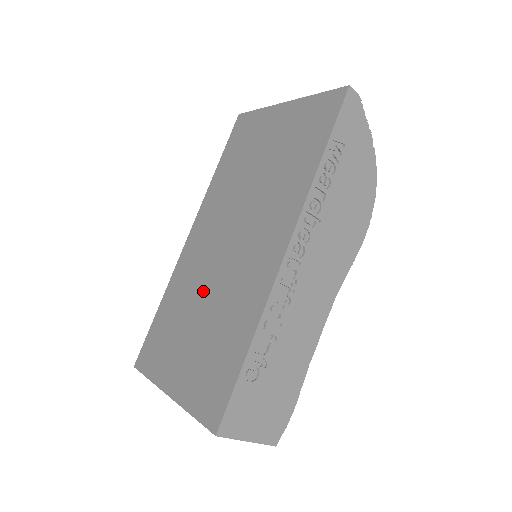
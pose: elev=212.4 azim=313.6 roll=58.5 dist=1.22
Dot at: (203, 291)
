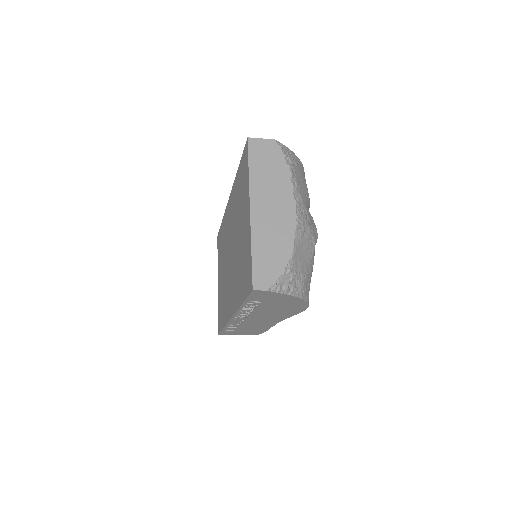
Dot at: (225, 260)
